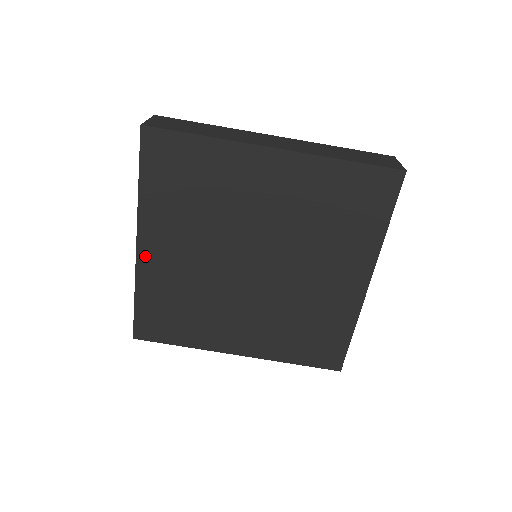
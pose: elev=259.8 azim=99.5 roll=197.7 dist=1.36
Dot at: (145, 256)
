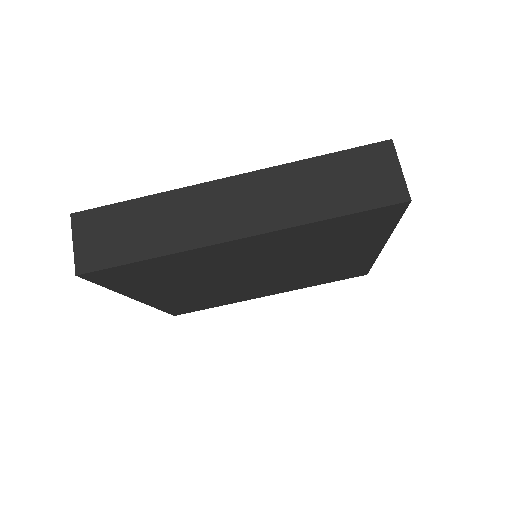
Dot at: (151, 301)
